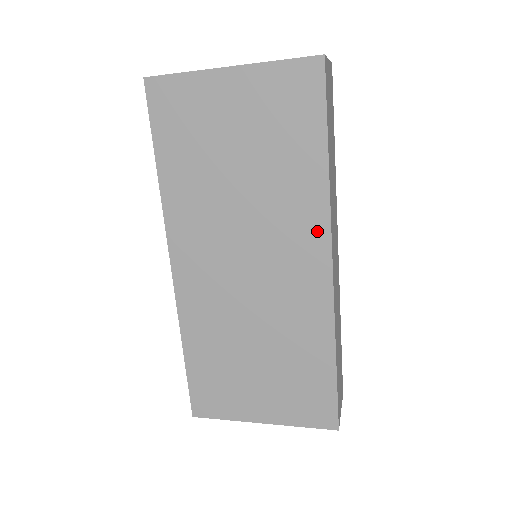
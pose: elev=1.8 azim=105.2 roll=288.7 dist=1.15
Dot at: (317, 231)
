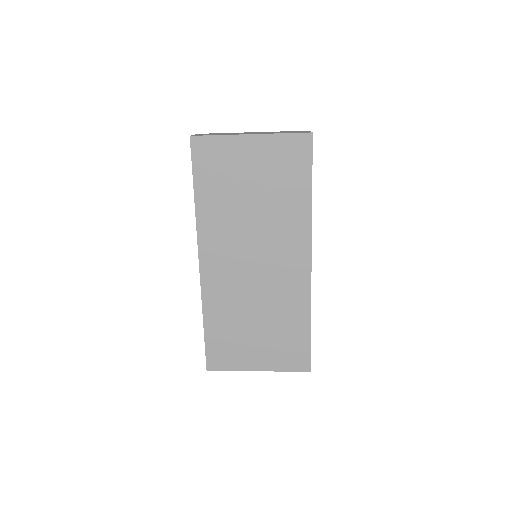
Dot at: (303, 240)
